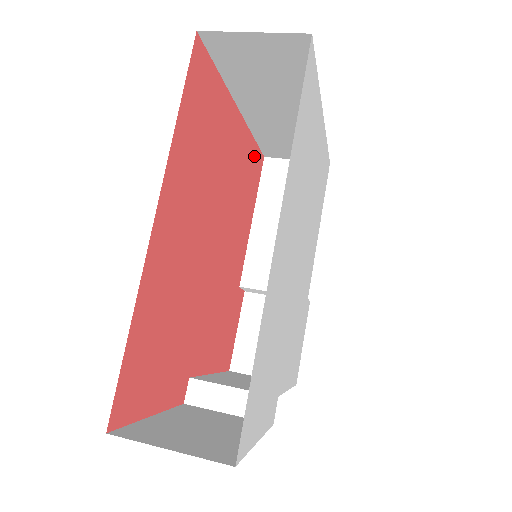
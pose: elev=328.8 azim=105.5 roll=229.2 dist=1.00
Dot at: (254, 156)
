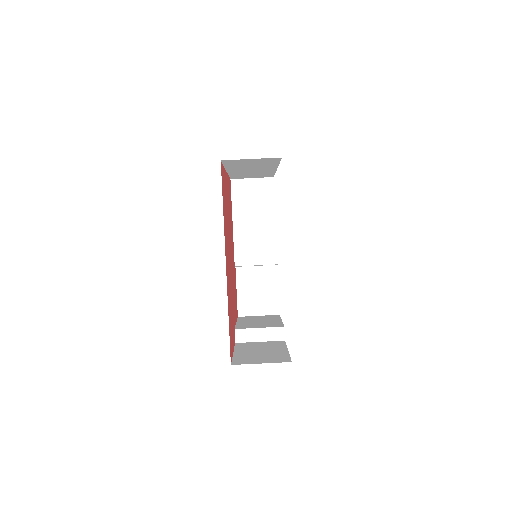
Dot at: (229, 185)
